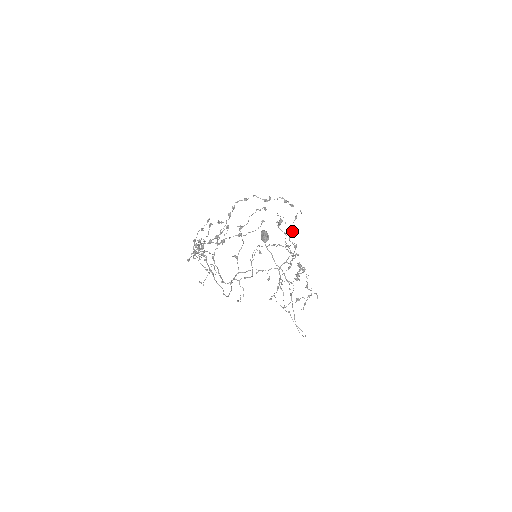
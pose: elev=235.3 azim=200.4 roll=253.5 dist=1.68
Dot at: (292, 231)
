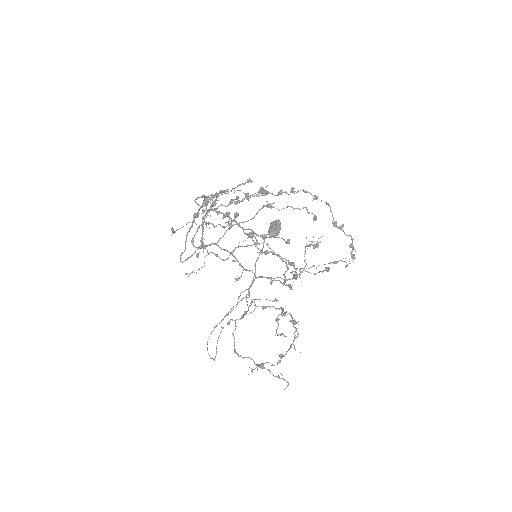
Dot at: occluded
